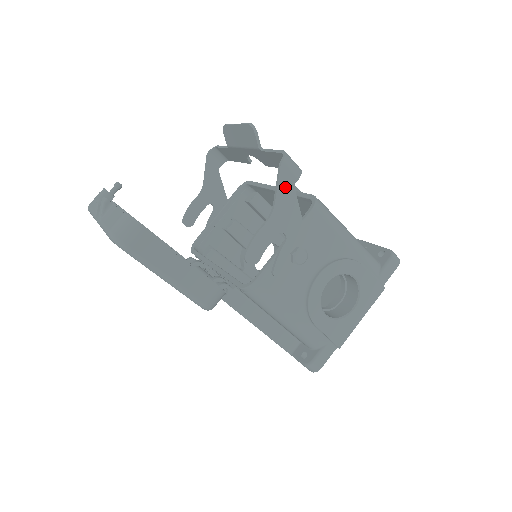
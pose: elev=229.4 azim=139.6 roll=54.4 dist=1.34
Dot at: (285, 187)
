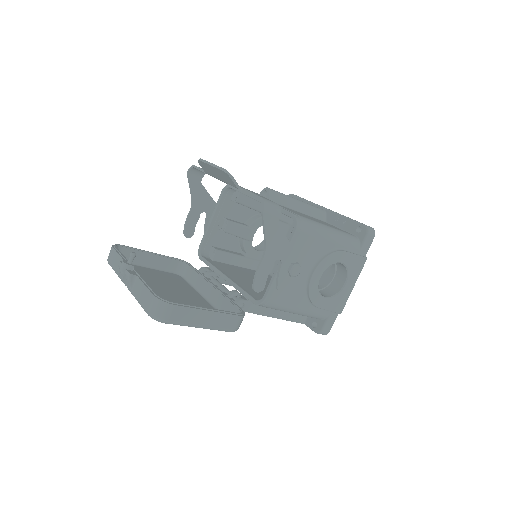
Dot at: (271, 228)
